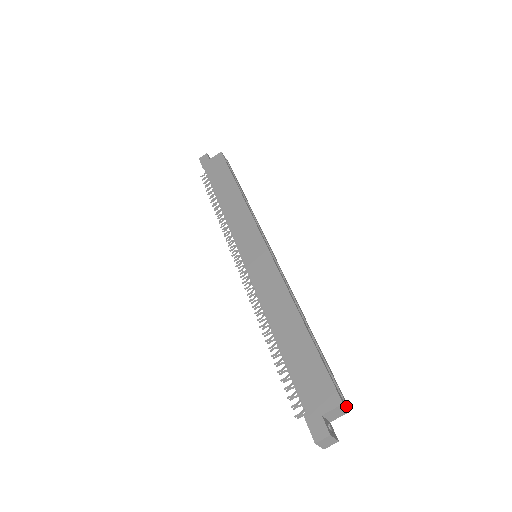
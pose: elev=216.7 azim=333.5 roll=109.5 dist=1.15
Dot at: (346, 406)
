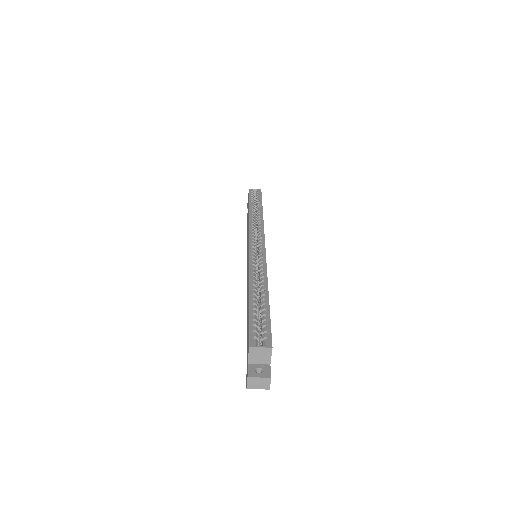
Dot at: (259, 347)
